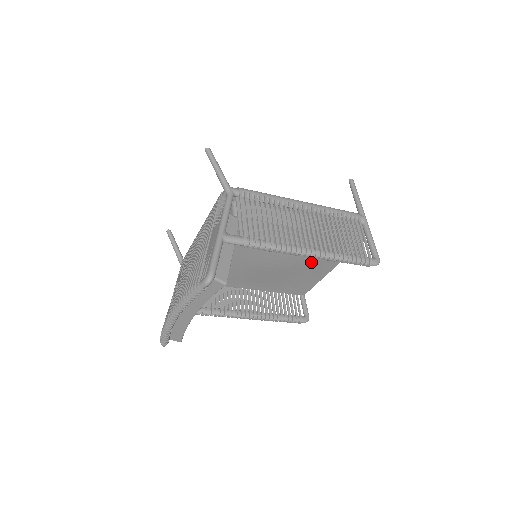
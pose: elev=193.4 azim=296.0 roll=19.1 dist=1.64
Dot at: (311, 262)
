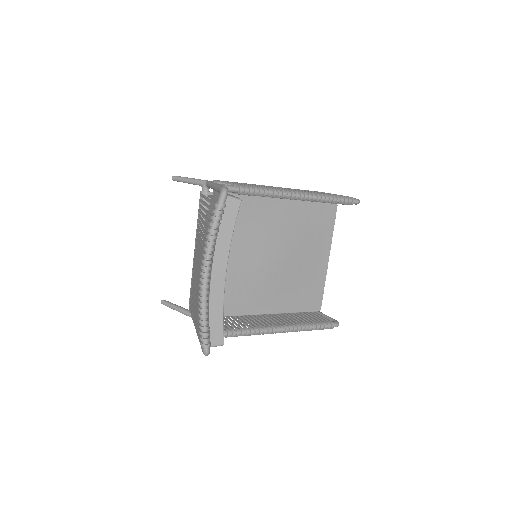
Dot at: (307, 248)
